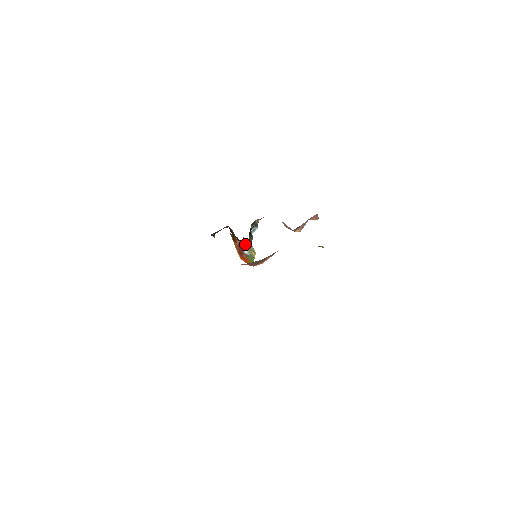
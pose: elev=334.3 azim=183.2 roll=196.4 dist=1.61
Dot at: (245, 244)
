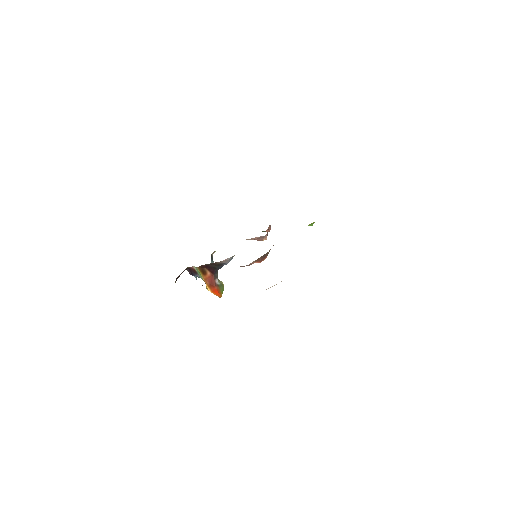
Dot at: (216, 273)
